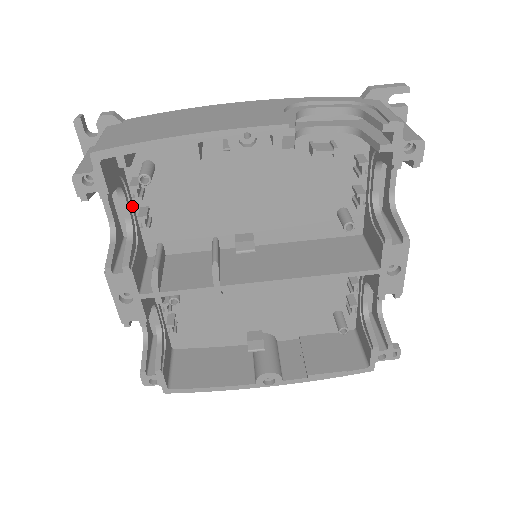
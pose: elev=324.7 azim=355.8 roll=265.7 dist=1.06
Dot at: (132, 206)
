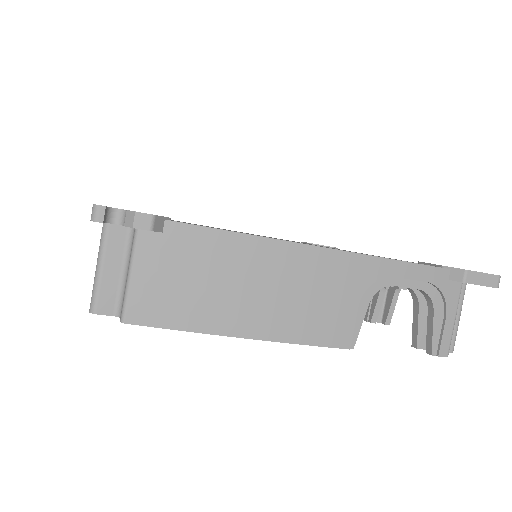
Dot at: occluded
